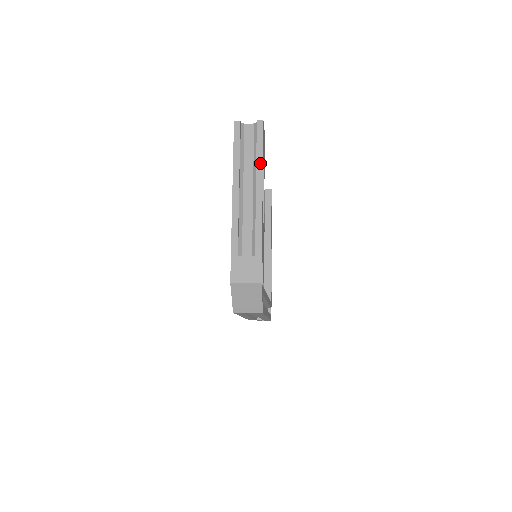
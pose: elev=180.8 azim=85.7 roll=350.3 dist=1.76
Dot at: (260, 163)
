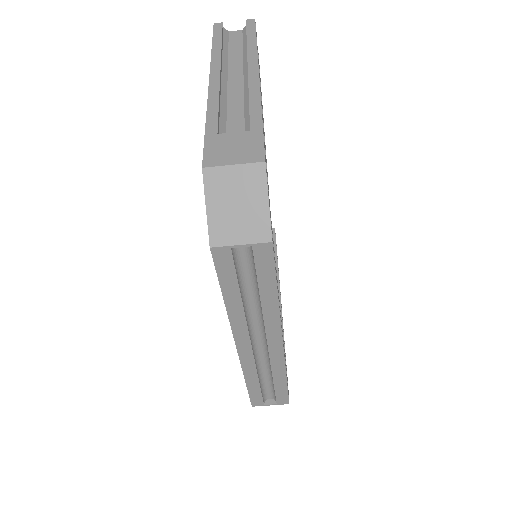
Dot at: (253, 47)
